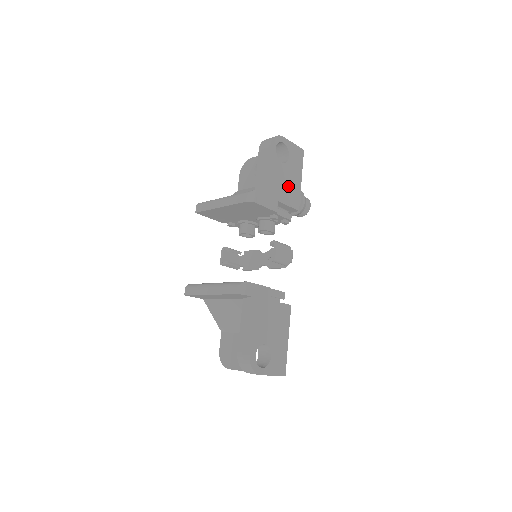
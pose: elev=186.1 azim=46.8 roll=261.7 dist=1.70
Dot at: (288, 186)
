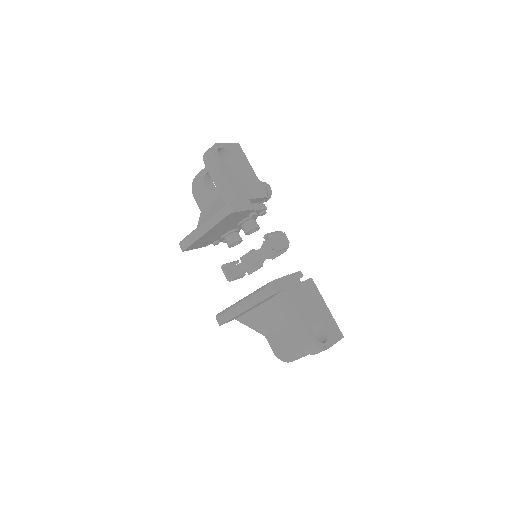
Dot at: (248, 182)
